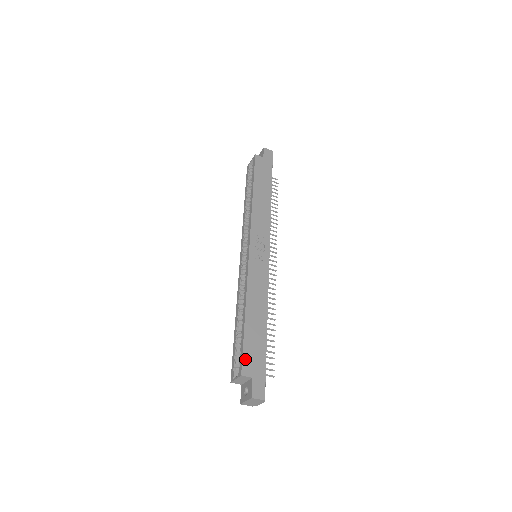
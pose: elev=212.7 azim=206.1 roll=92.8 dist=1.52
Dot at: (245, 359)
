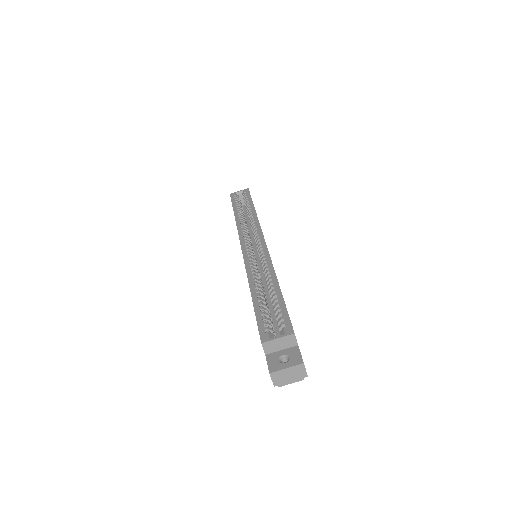
Dot at: occluded
